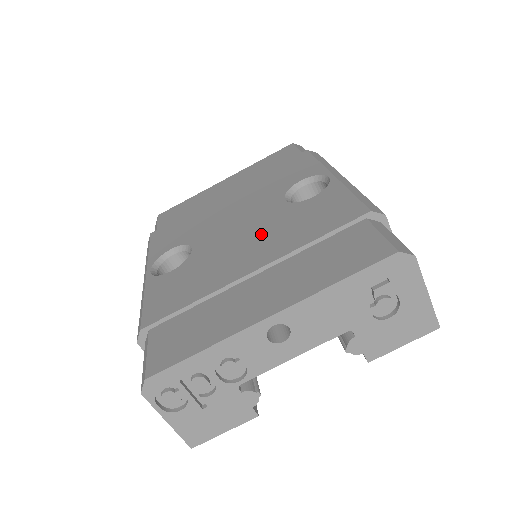
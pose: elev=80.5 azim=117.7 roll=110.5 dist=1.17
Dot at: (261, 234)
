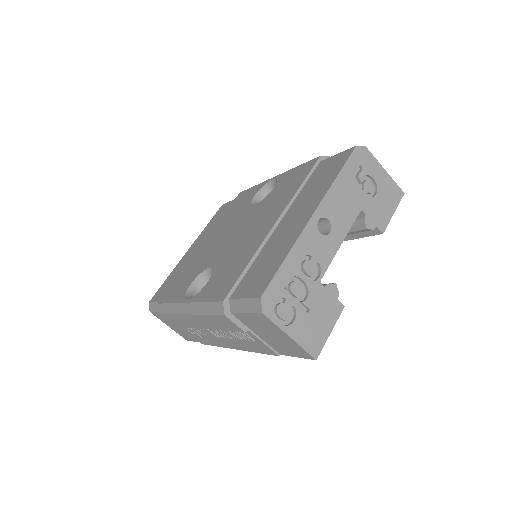
Dot at: (258, 218)
